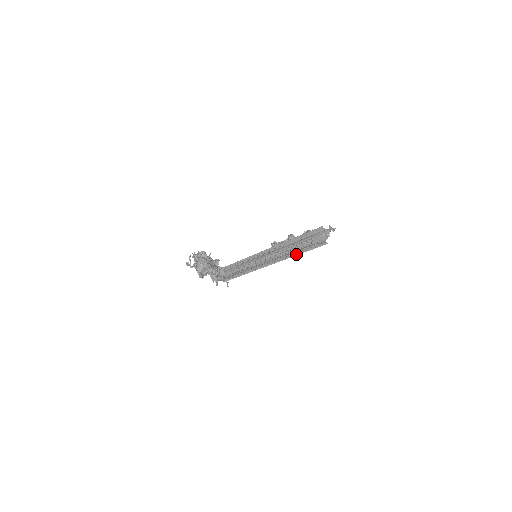
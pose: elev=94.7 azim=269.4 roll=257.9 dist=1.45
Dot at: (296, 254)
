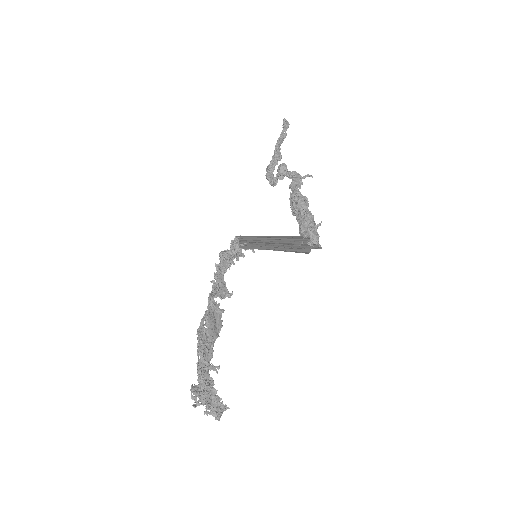
Dot at: occluded
